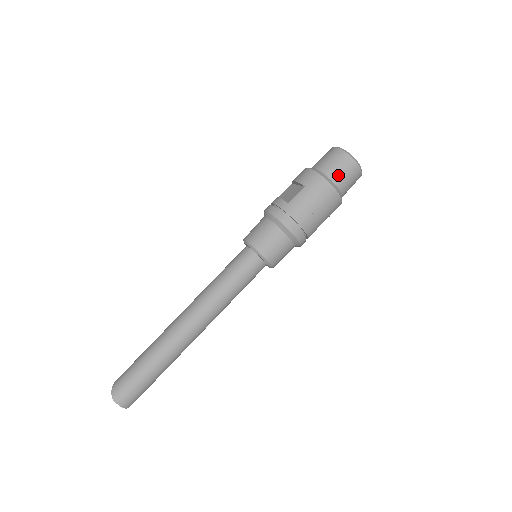
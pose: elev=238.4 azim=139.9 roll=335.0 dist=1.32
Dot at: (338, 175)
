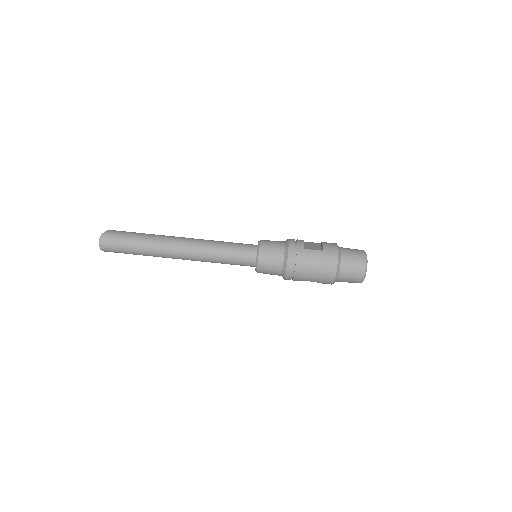
Dot at: (347, 266)
